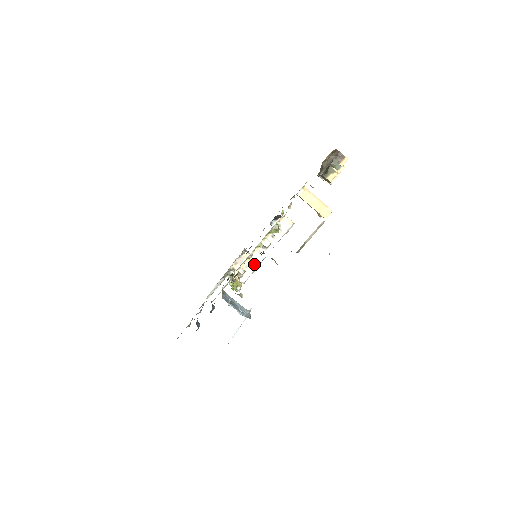
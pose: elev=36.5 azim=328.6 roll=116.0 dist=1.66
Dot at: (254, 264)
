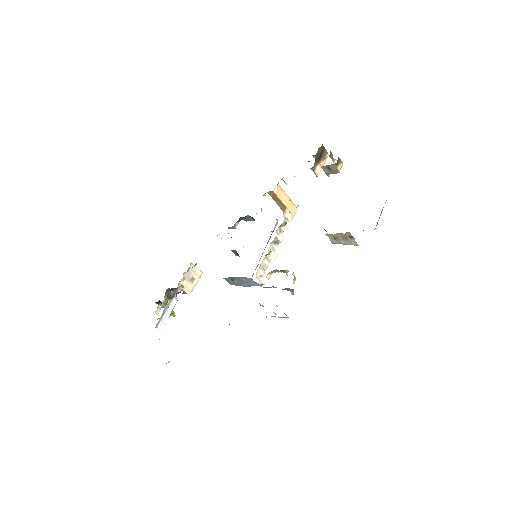
Dot at: (270, 262)
